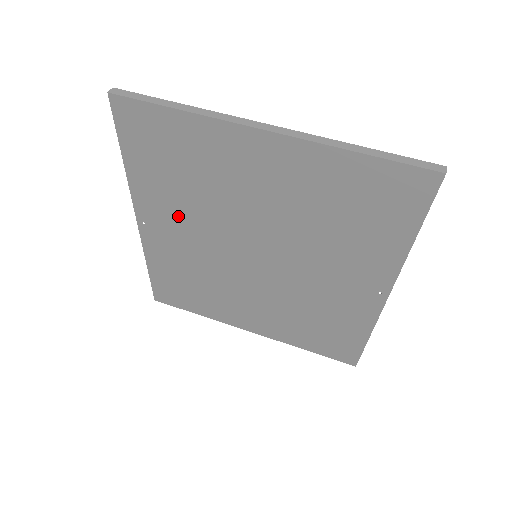
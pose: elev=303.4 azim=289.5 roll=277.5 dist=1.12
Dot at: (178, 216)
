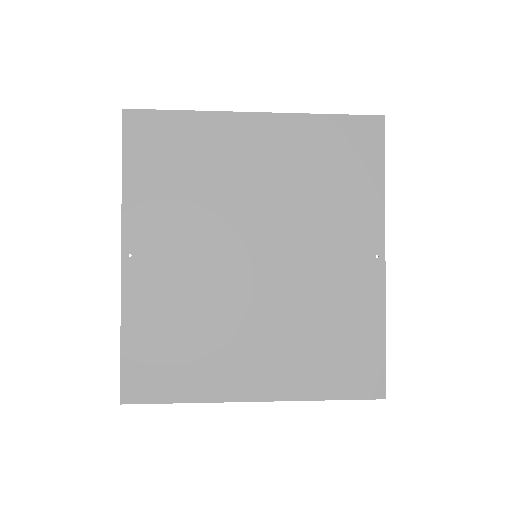
Dot at: (173, 230)
